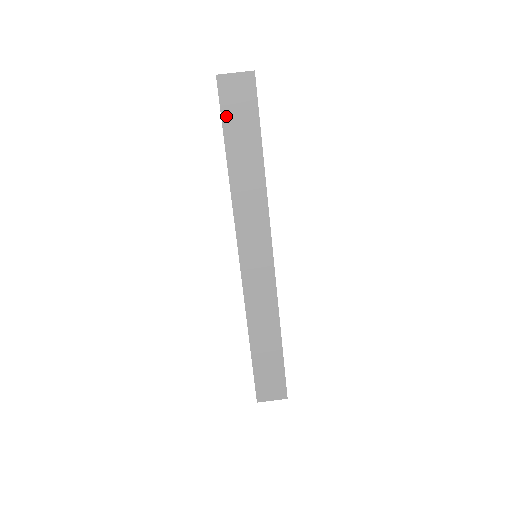
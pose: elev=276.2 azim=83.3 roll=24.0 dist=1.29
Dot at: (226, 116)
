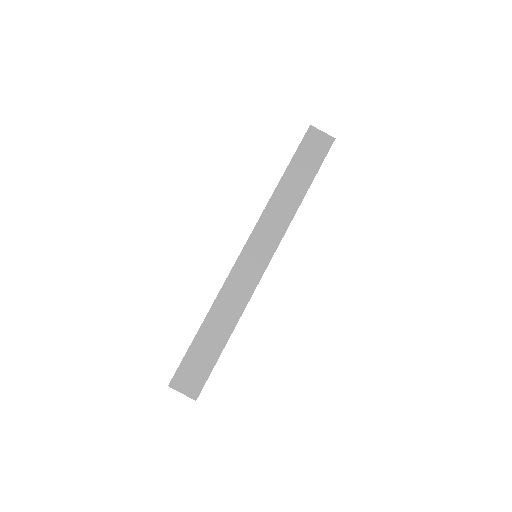
Dot at: (300, 151)
